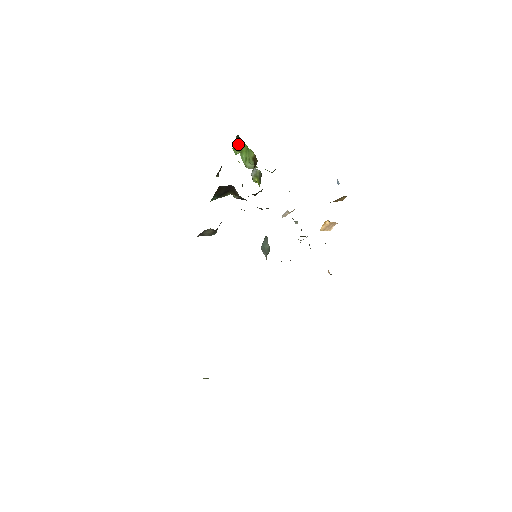
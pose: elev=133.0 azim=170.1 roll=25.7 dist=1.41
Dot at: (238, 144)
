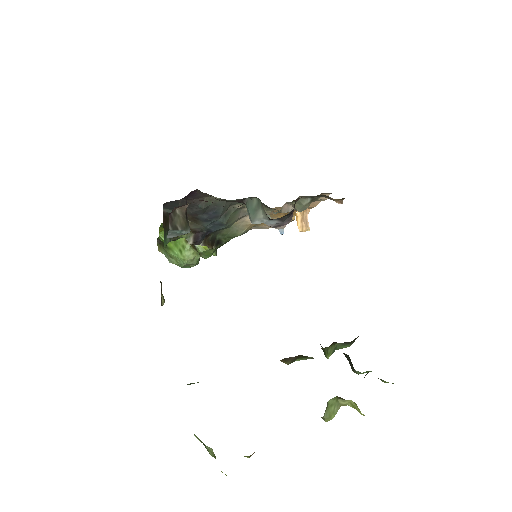
Dot at: (163, 248)
